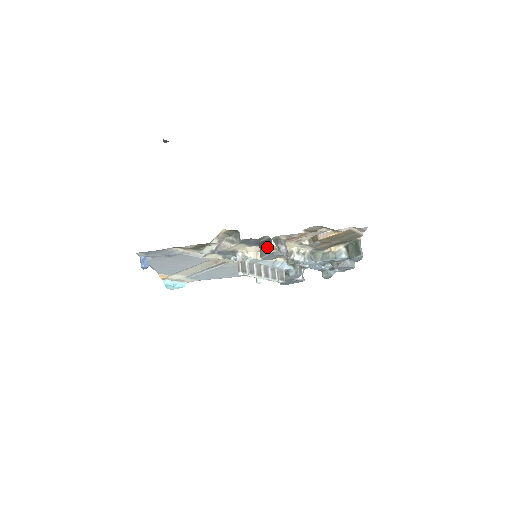
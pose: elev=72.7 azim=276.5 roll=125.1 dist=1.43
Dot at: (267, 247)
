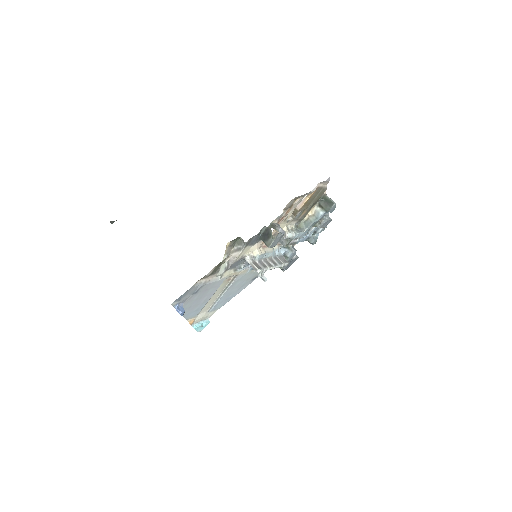
Dot at: (269, 235)
